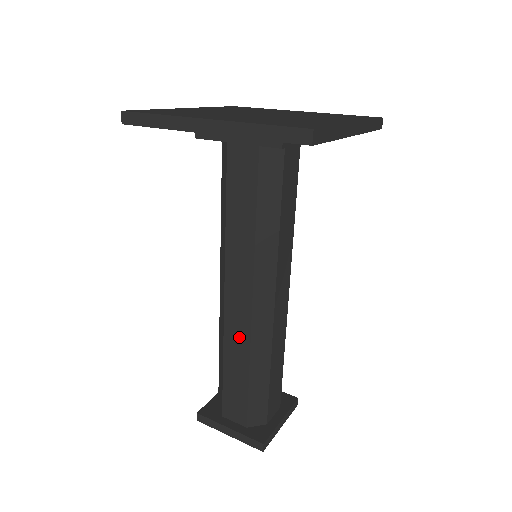
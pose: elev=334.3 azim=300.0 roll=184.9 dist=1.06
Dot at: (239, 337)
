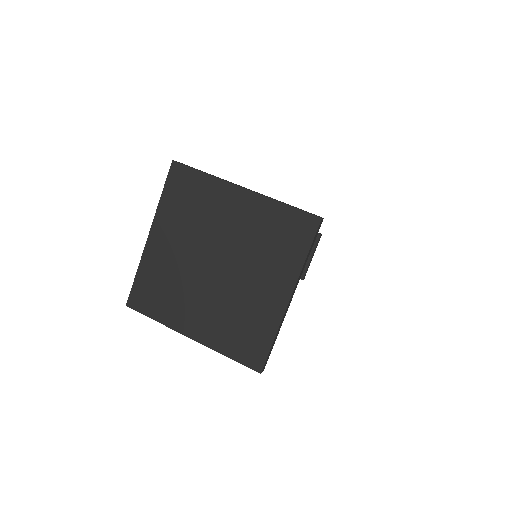
Dot at: occluded
